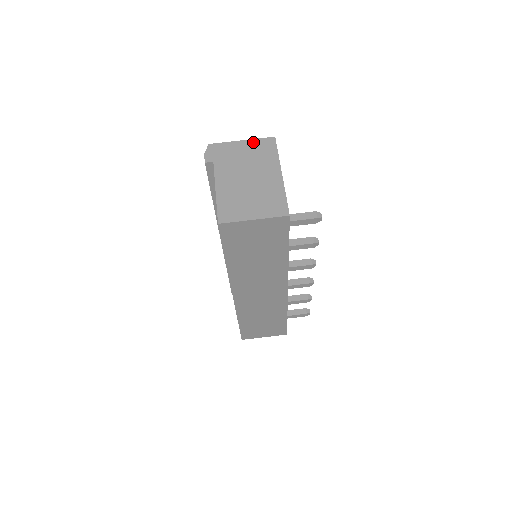
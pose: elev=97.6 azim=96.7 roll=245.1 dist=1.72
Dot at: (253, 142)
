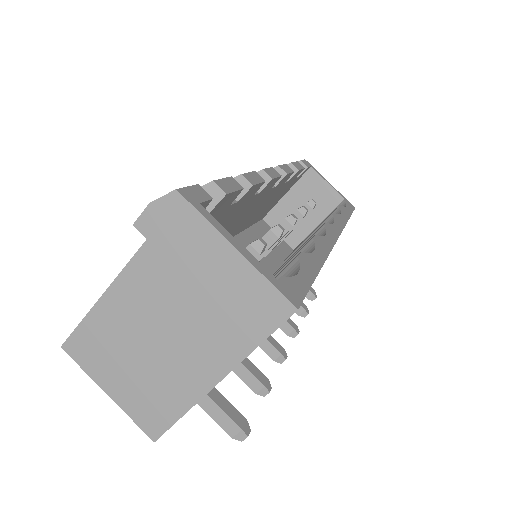
Dot at: (249, 276)
